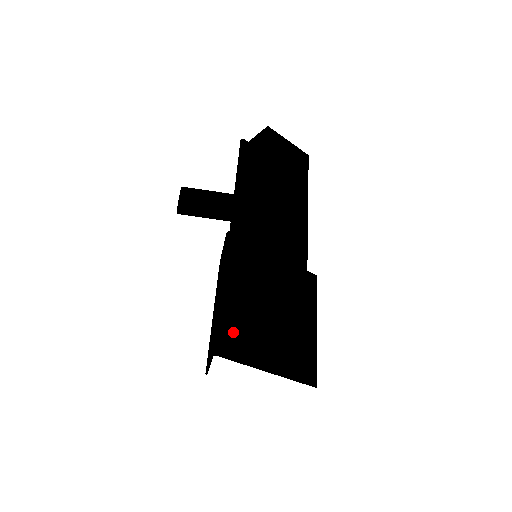
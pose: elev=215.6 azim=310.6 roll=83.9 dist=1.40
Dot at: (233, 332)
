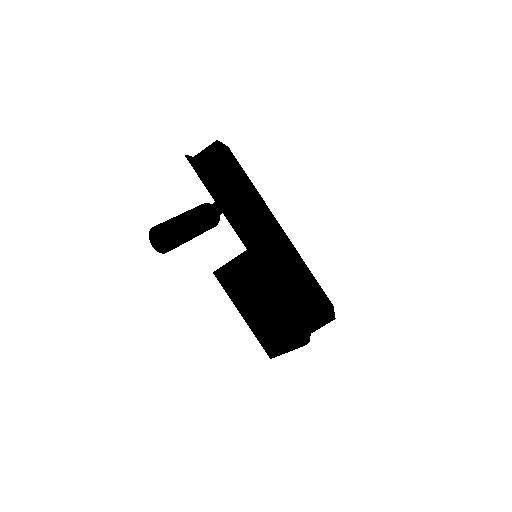
Dot at: (312, 322)
